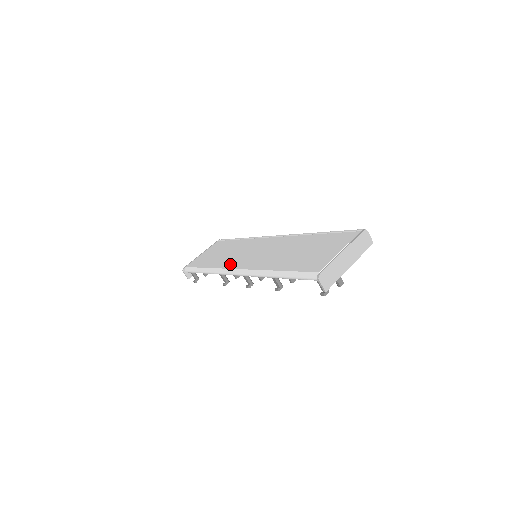
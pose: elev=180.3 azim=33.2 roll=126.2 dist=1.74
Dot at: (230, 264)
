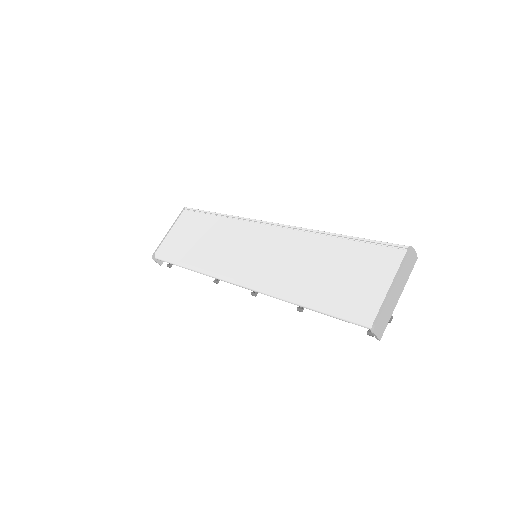
Dot at: (224, 267)
